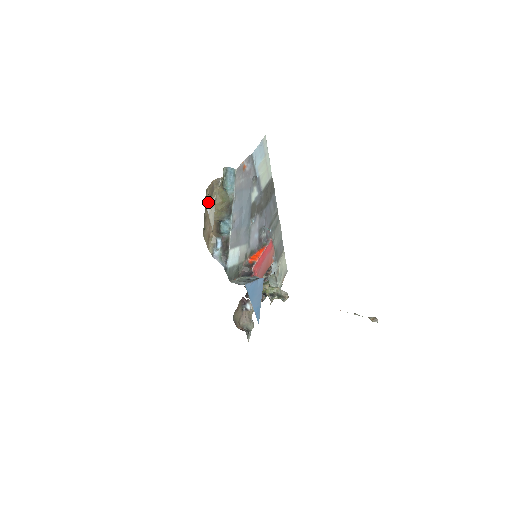
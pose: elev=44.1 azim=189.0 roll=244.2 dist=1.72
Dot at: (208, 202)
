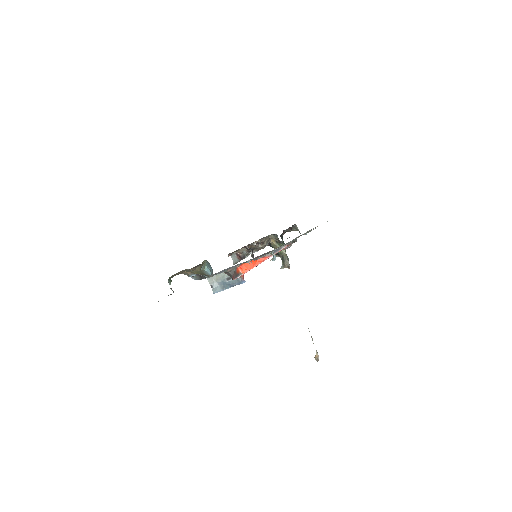
Dot at: occluded
